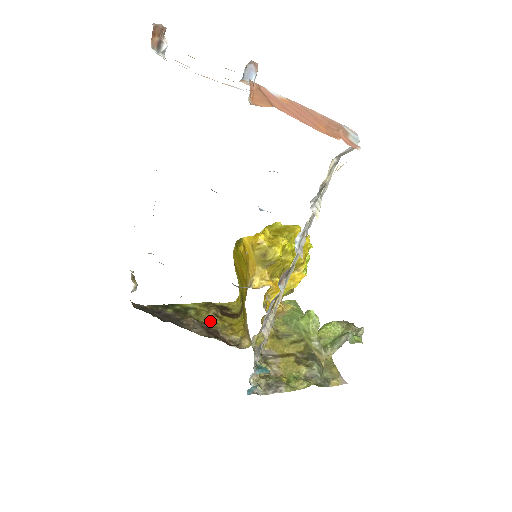
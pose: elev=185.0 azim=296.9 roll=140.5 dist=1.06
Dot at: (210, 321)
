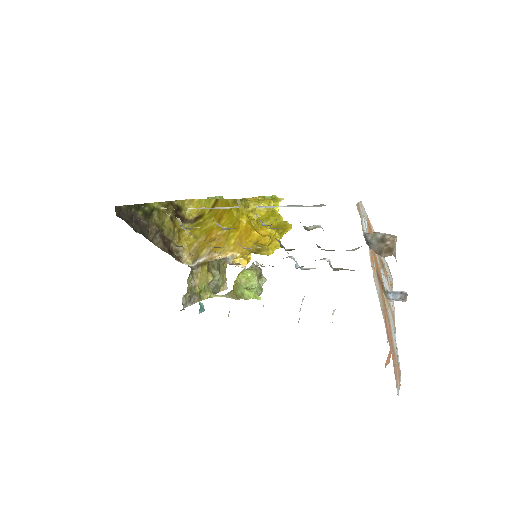
Dot at: (166, 227)
